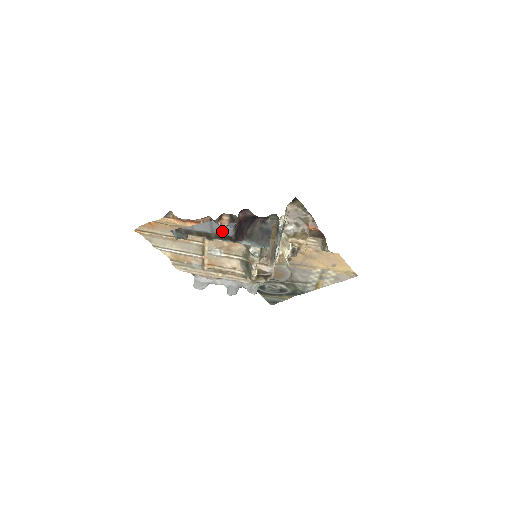
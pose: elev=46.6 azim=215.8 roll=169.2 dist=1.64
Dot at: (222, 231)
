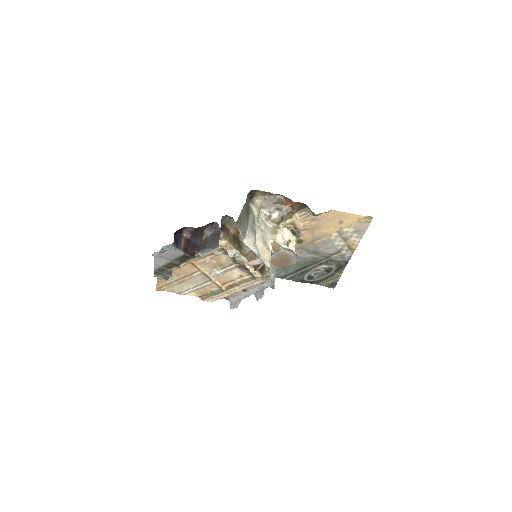
Dot at: (158, 256)
